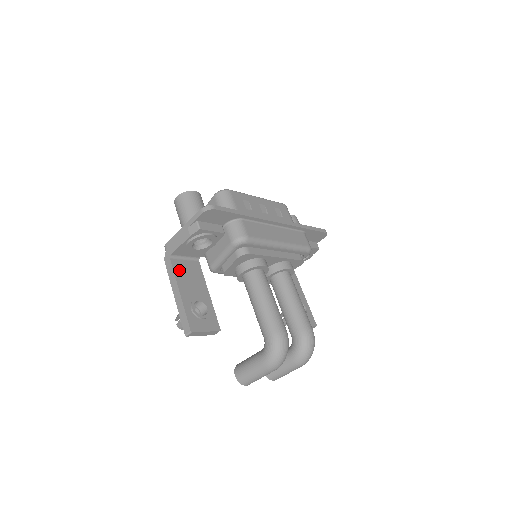
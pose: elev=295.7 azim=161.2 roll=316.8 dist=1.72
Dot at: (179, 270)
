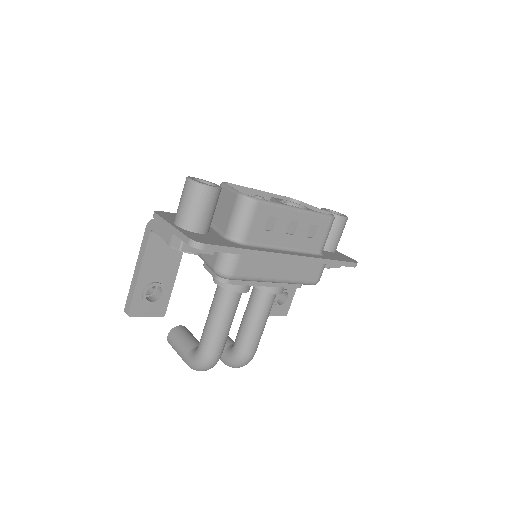
Dot at: (154, 247)
